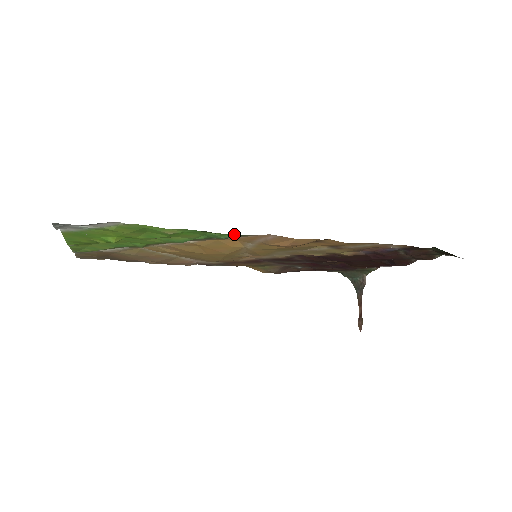
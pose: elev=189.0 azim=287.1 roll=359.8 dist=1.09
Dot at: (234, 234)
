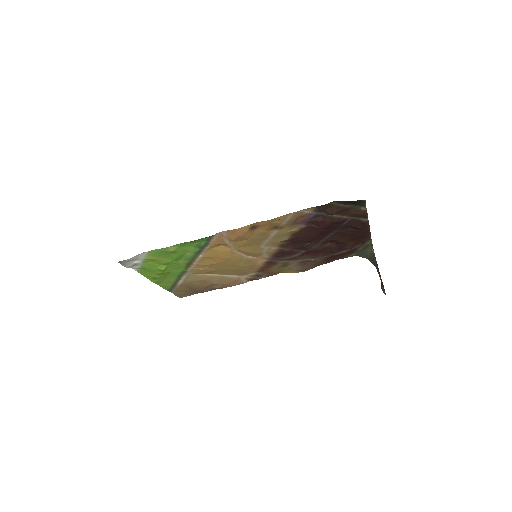
Dot at: (203, 239)
